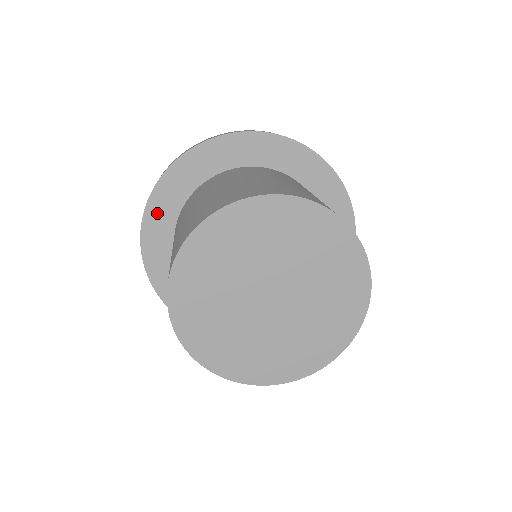
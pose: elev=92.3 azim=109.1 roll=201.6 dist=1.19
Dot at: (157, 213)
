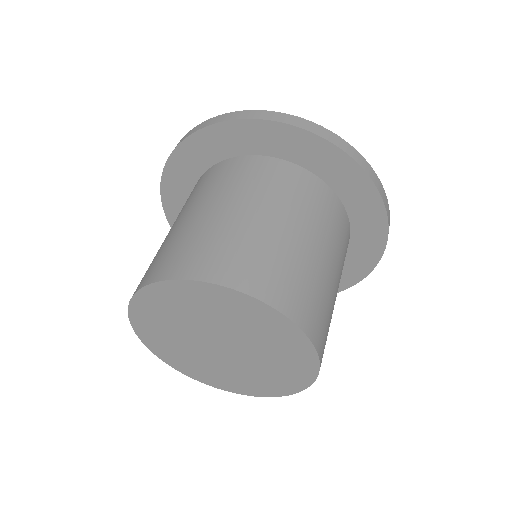
Dot at: (202, 145)
